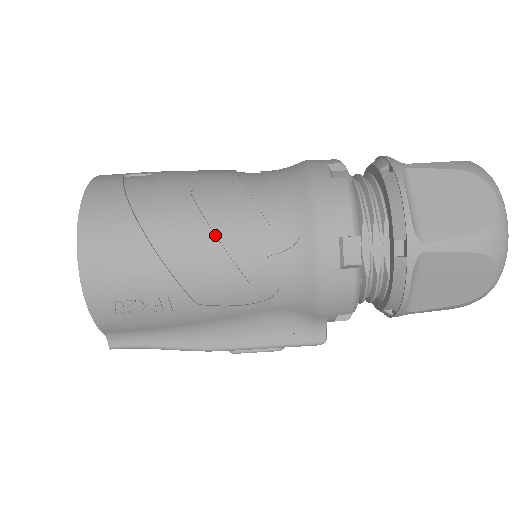
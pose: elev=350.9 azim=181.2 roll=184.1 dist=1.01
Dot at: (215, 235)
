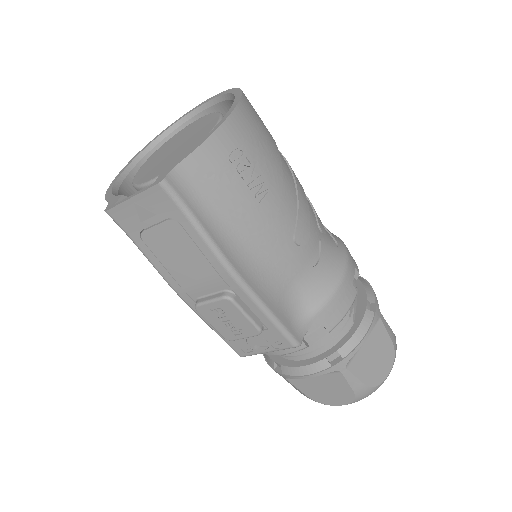
Dot at: occluded
